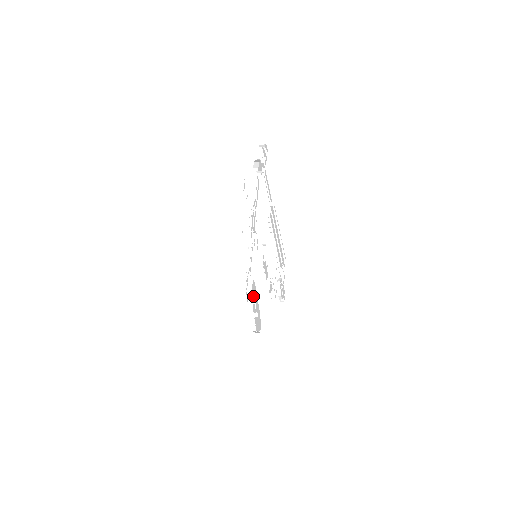
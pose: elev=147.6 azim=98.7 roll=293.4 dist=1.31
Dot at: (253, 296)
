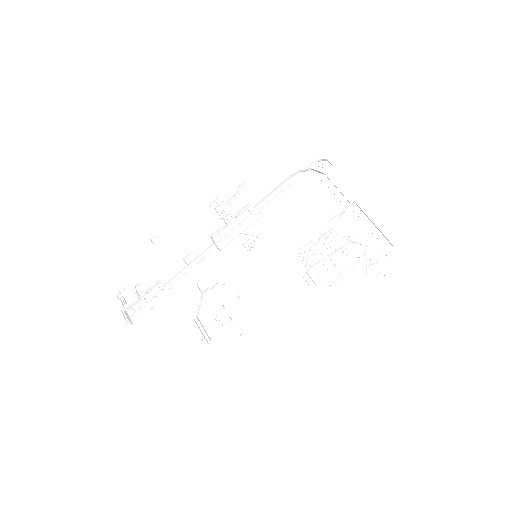
Dot at: (209, 303)
